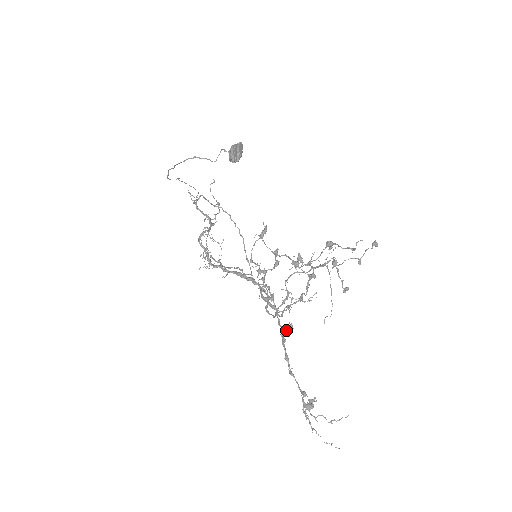
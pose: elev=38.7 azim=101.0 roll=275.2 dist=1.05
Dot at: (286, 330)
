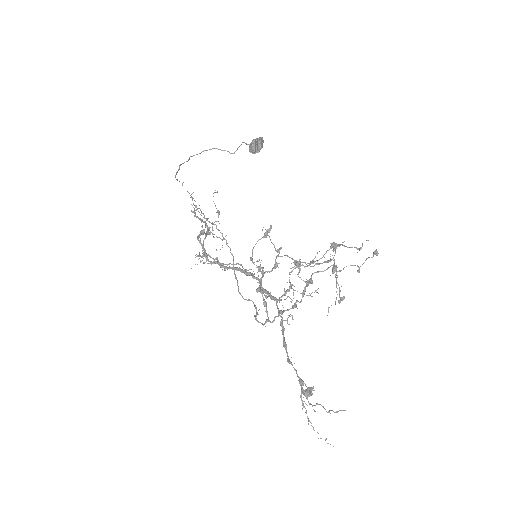
Dot at: occluded
